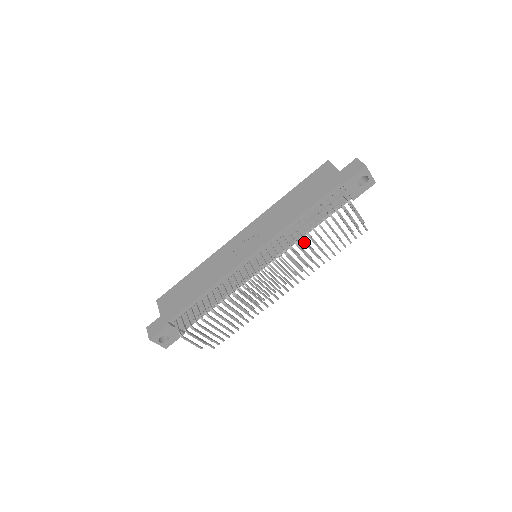
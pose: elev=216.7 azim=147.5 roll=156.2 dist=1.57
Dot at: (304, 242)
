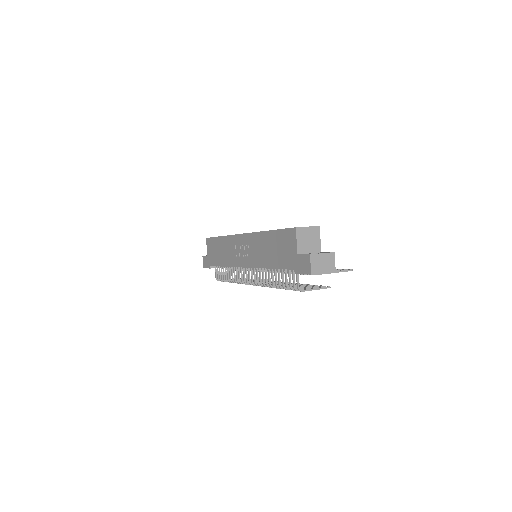
Dot at: occluded
